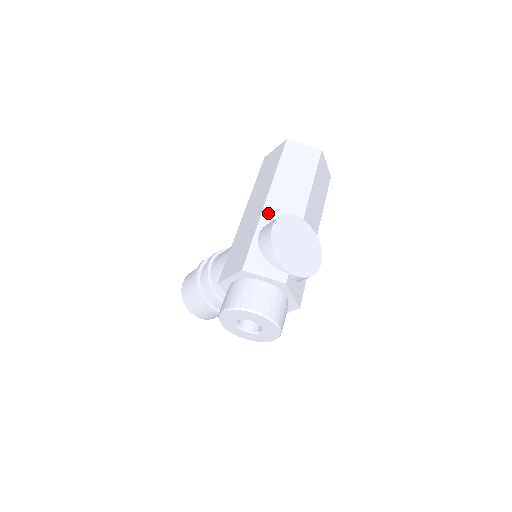
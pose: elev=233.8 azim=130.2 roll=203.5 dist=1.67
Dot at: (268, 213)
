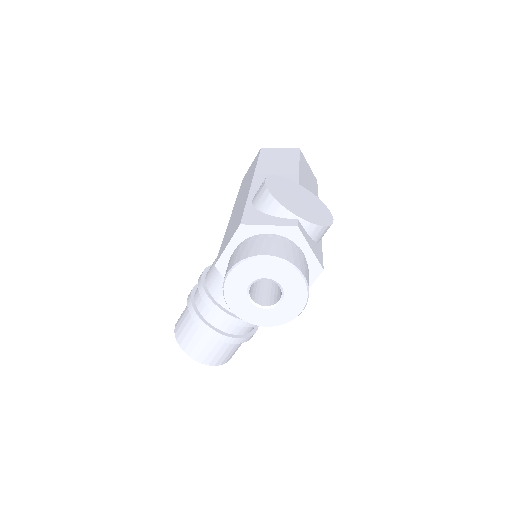
Dot at: (258, 187)
